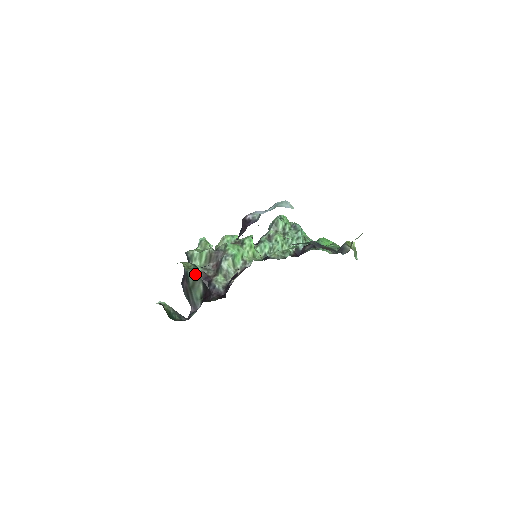
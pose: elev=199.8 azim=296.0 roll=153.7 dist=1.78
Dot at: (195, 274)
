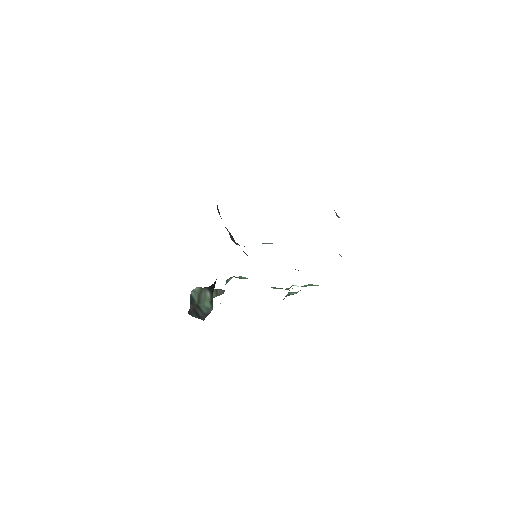
Dot at: (198, 289)
